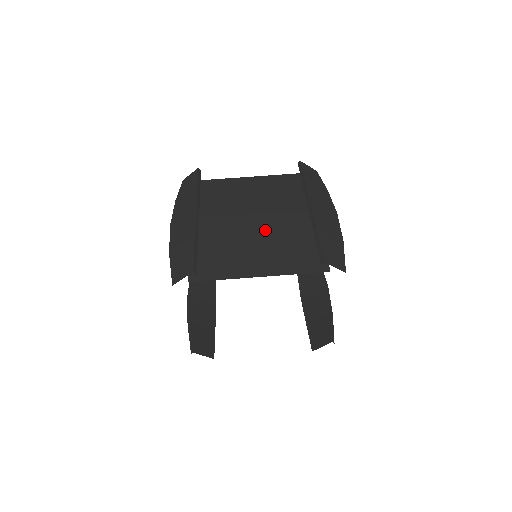
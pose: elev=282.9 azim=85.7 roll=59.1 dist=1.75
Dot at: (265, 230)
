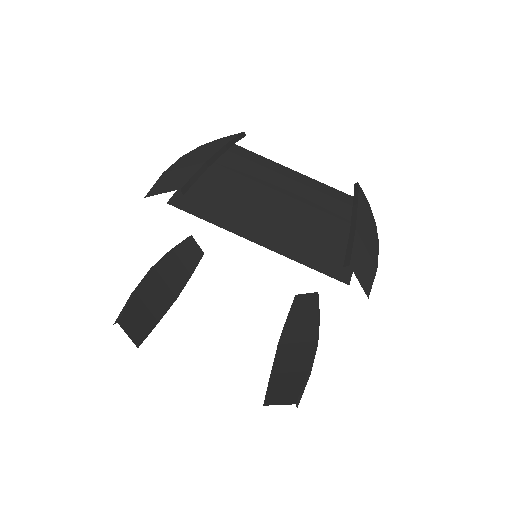
Dot at: (289, 211)
